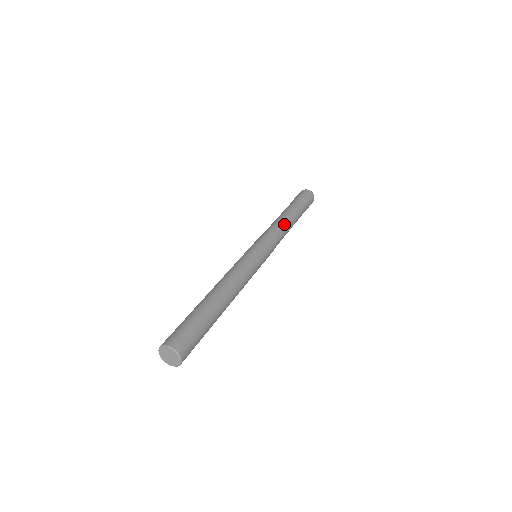
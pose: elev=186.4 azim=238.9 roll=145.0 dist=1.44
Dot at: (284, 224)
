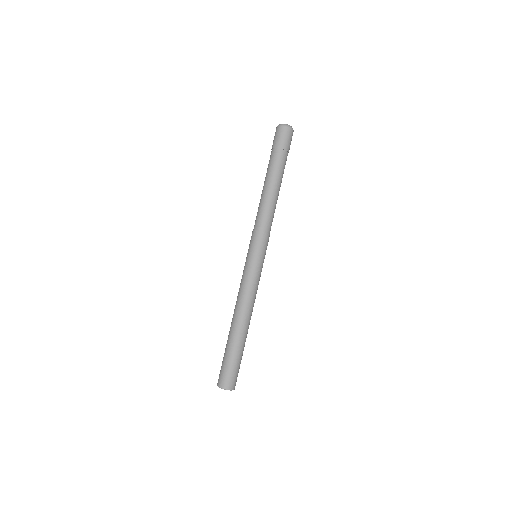
Dot at: (263, 203)
